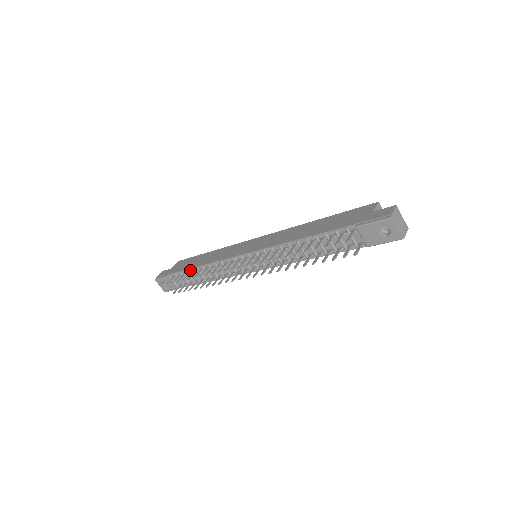
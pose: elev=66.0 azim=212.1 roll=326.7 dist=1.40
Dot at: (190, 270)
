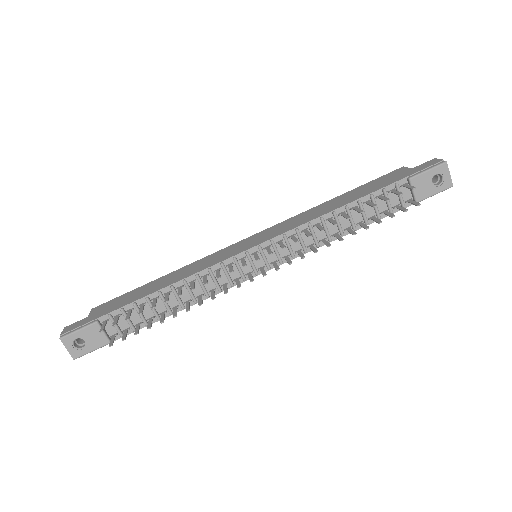
Dot at: (143, 300)
